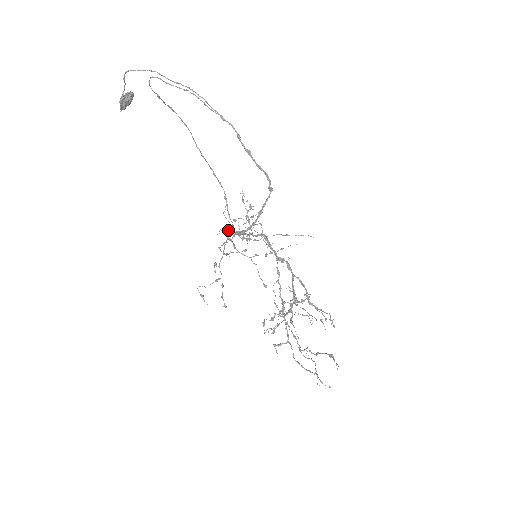
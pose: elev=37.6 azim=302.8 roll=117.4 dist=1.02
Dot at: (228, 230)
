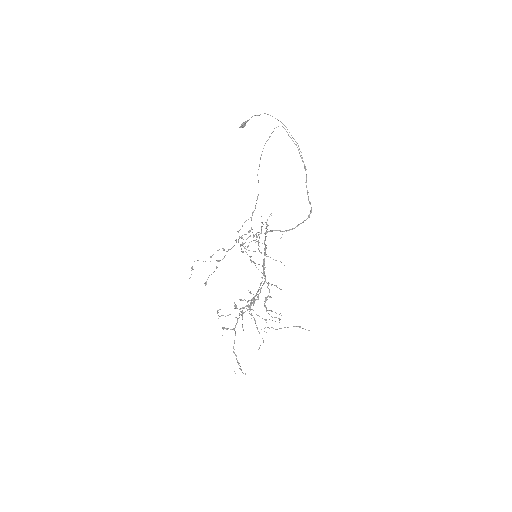
Dot at: occluded
